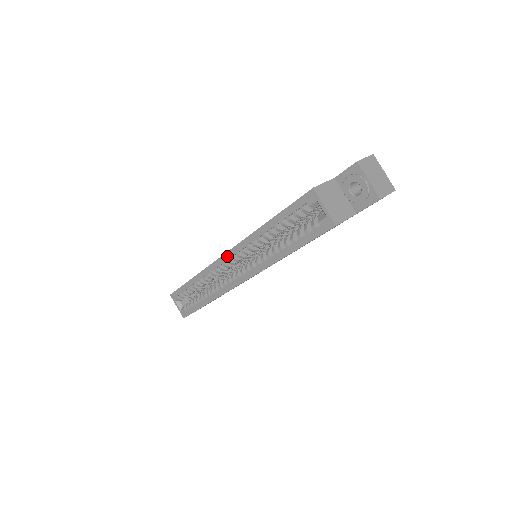
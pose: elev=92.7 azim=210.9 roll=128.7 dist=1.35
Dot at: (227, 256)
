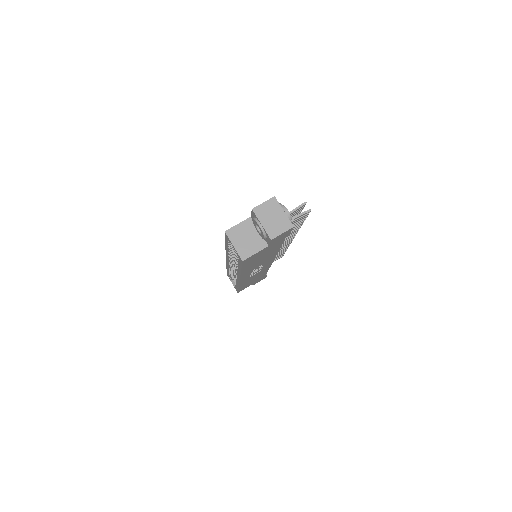
Dot at: (227, 260)
